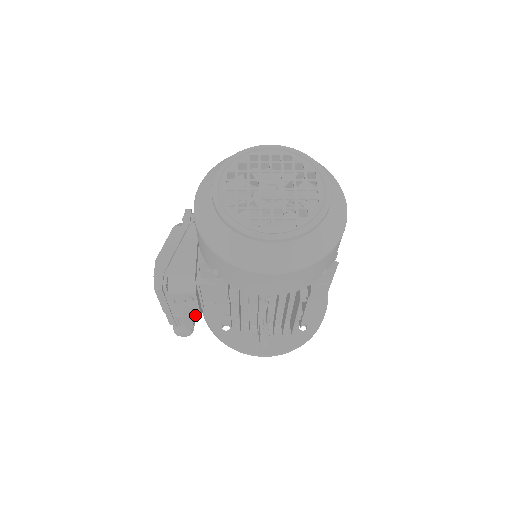
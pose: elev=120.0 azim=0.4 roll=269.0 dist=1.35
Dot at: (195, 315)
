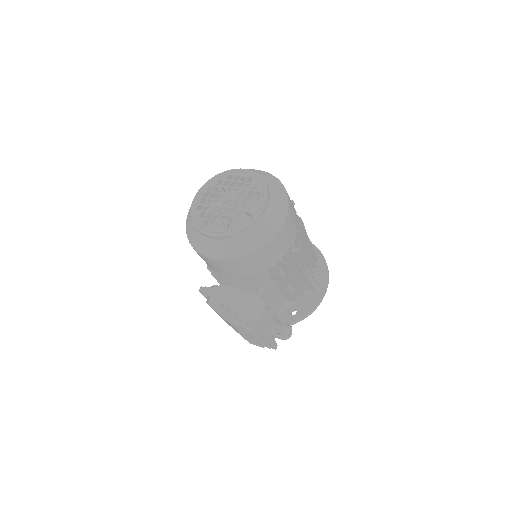
Dot at: occluded
